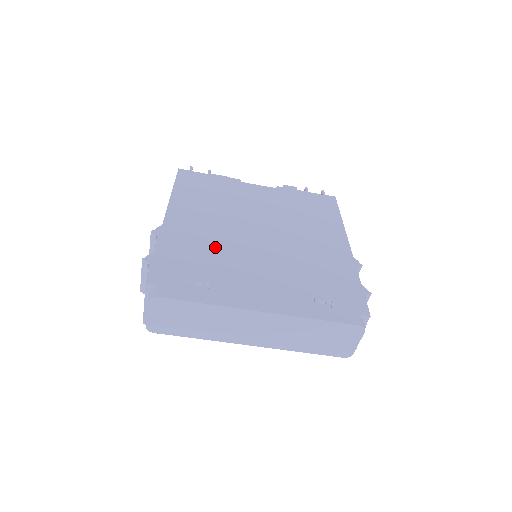
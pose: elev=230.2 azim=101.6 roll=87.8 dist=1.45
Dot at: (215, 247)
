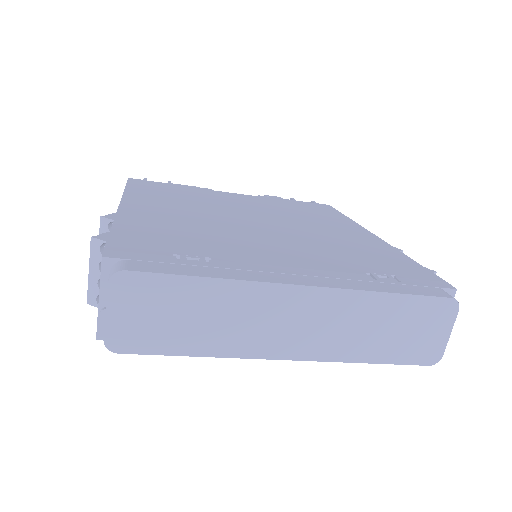
Dot at: (202, 230)
